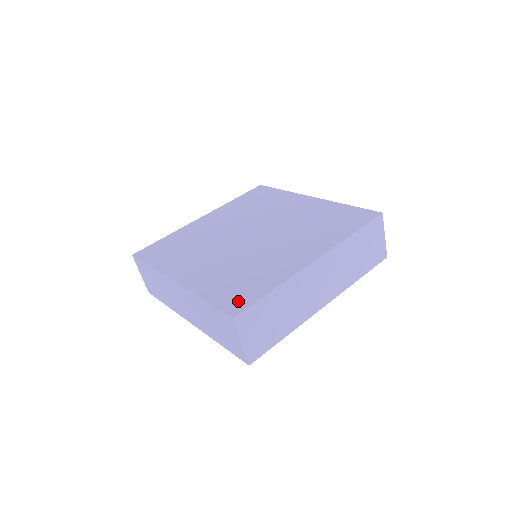
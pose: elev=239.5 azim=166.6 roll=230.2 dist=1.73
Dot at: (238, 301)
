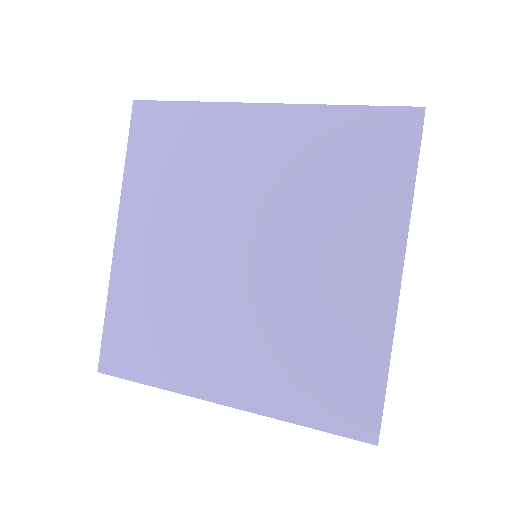
Dot at: (357, 412)
